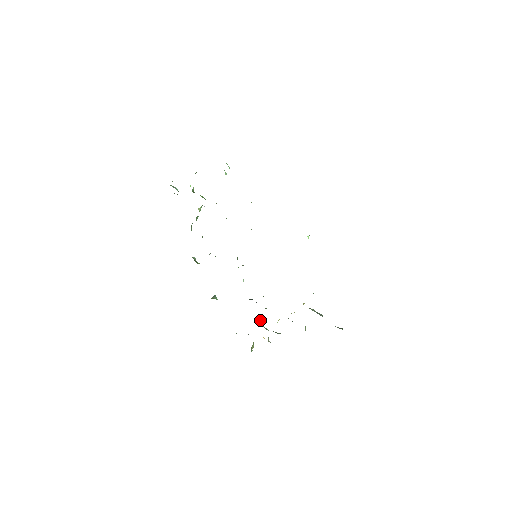
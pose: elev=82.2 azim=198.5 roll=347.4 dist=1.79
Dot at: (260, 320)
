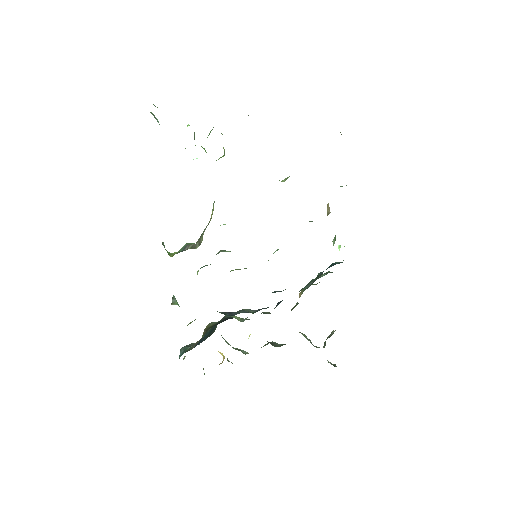
Dot at: occluded
